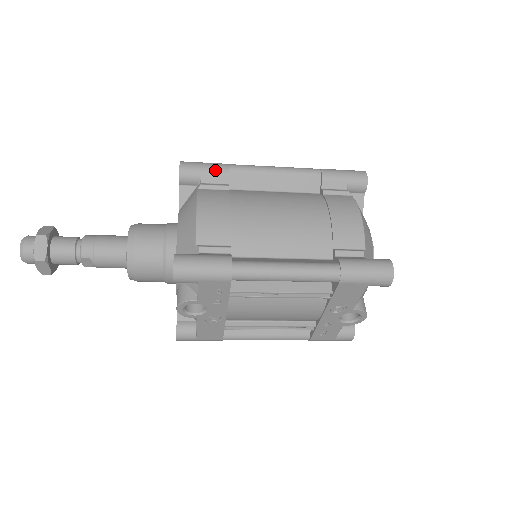
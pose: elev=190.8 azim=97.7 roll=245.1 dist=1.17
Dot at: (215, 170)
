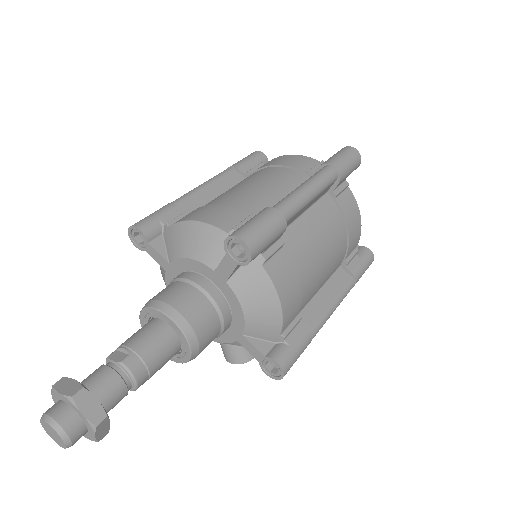
Dot at: (277, 235)
